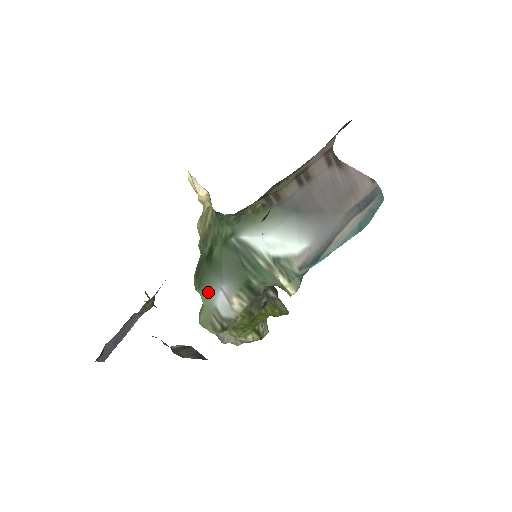
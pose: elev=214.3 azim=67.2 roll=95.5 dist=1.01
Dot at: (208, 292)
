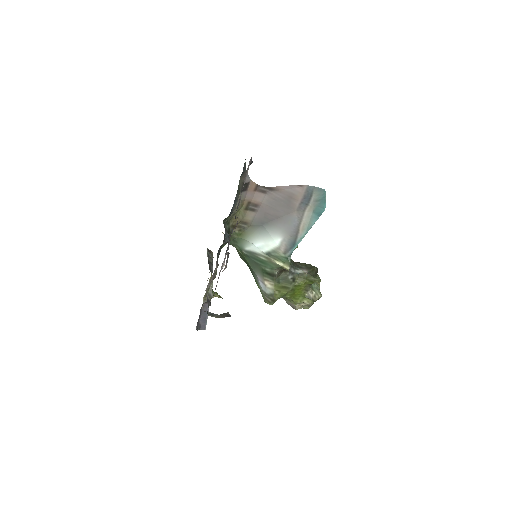
Dot at: (257, 283)
